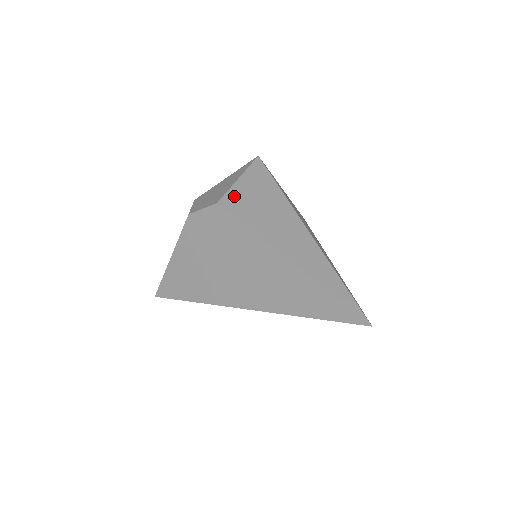
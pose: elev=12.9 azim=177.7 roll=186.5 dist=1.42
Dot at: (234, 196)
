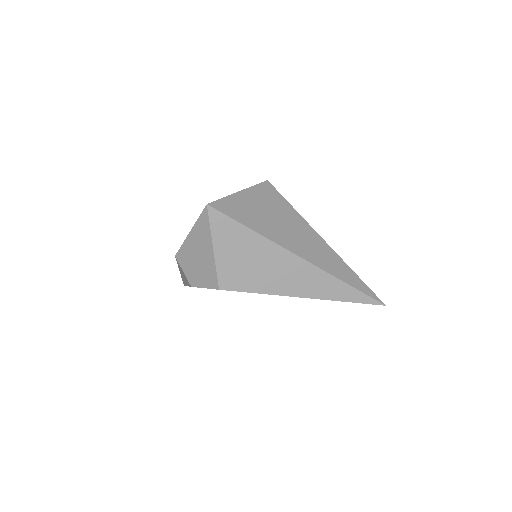
Dot at: (225, 272)
